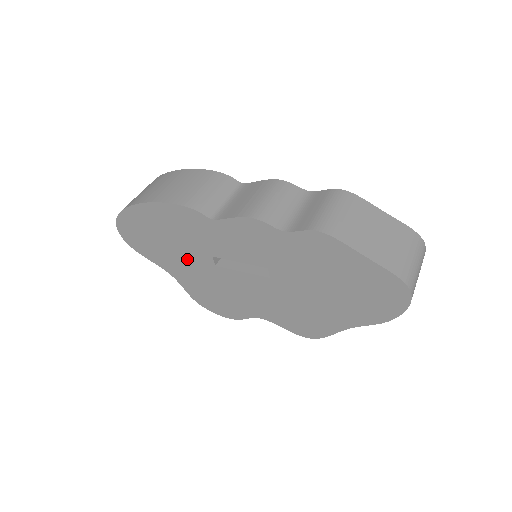
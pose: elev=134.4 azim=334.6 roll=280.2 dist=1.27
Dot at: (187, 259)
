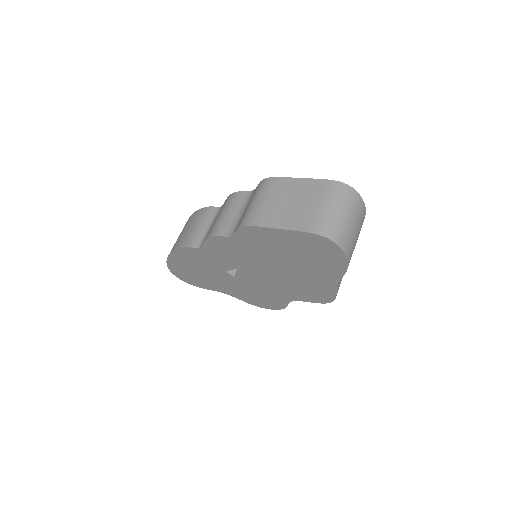
Dot at: (220, 280)
